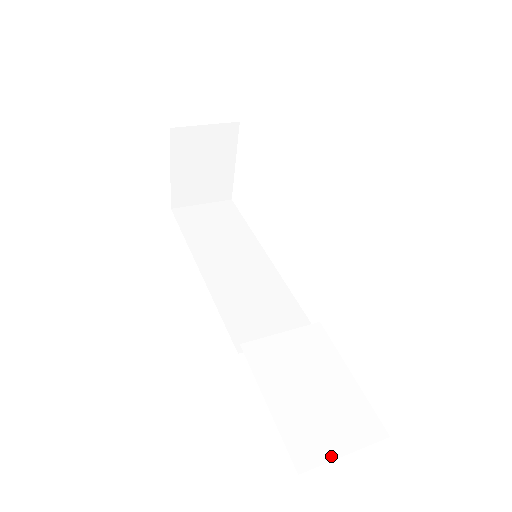
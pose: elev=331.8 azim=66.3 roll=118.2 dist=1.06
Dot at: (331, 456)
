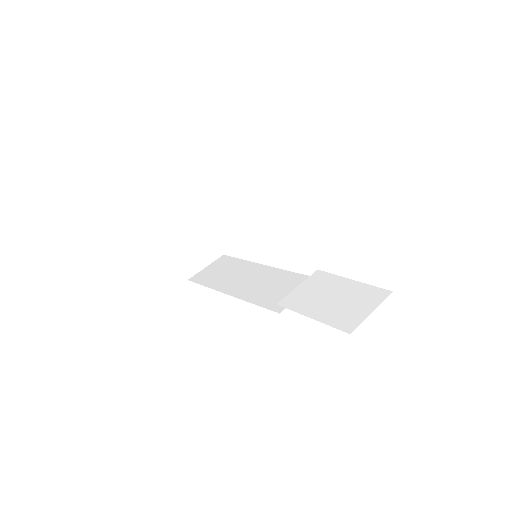
Dot at: (364, 317)
